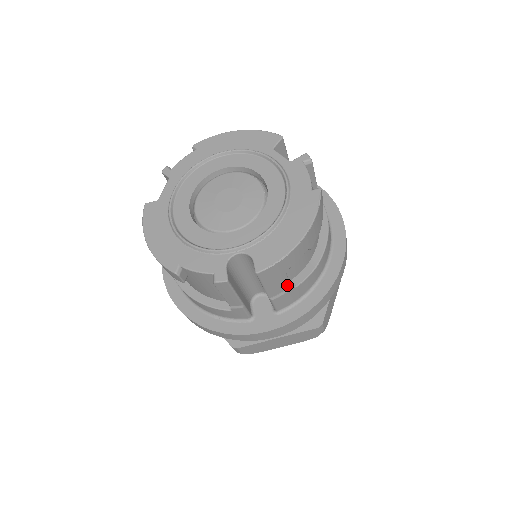
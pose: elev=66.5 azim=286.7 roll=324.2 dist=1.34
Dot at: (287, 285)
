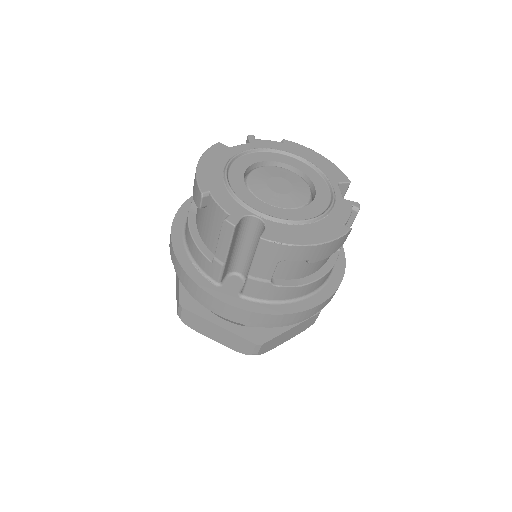
Dot at: (269, 276)
